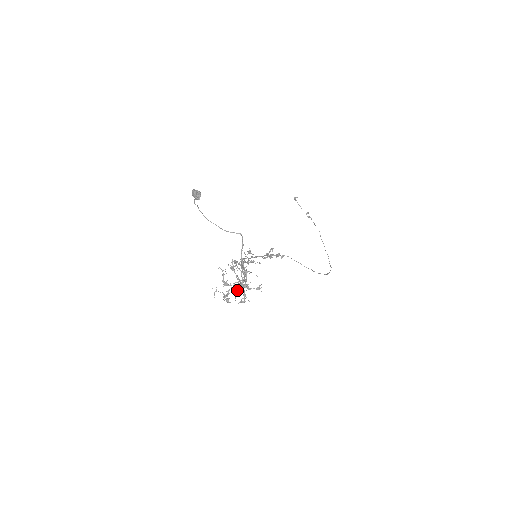
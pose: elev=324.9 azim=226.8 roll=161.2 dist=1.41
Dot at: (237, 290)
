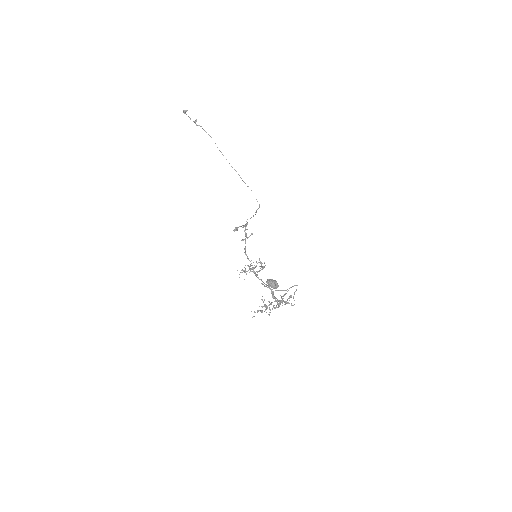
Dot at: (273, 305)
